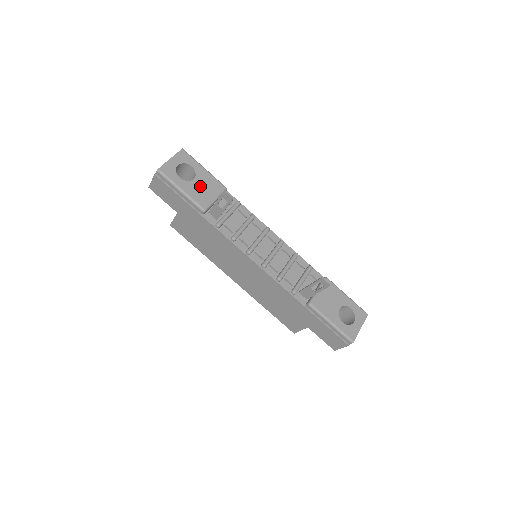
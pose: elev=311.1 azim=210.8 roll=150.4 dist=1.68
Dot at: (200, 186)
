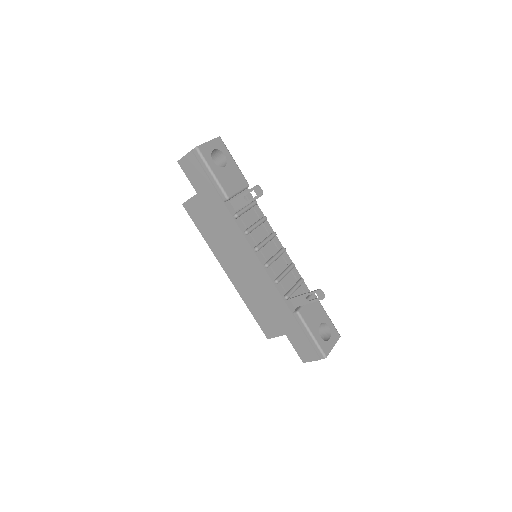
Dot at: (229, 175)
